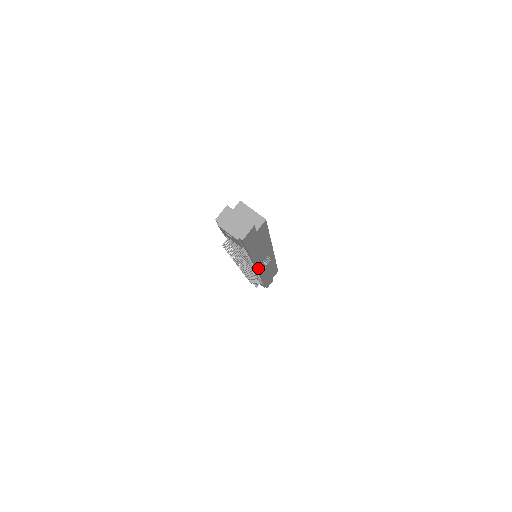
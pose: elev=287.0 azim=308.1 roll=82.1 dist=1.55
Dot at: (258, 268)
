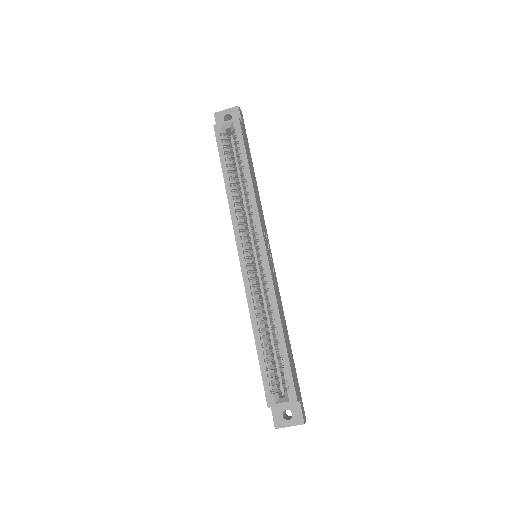
Dot at: (274, 271)
